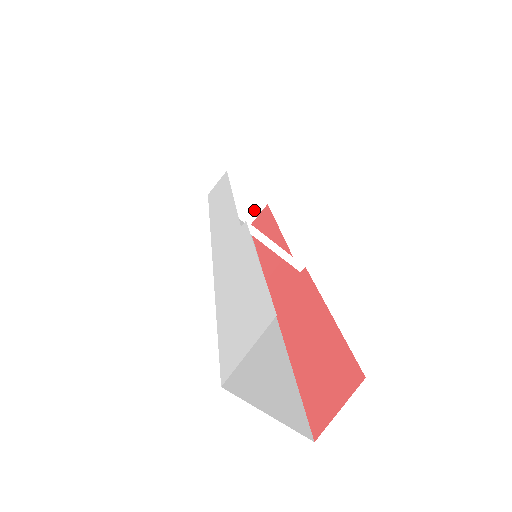
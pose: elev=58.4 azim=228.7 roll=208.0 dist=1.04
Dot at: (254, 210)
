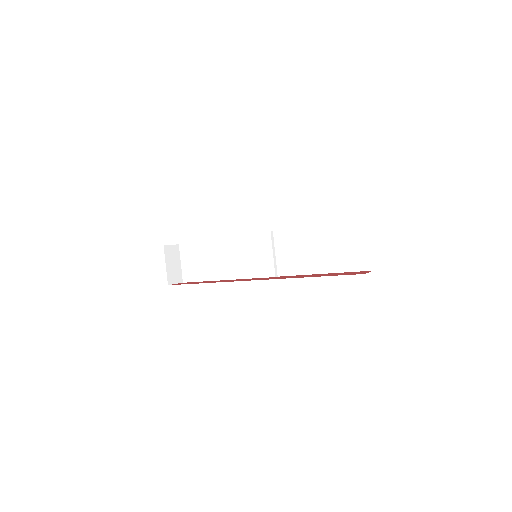
Dot at: (176, 279)
